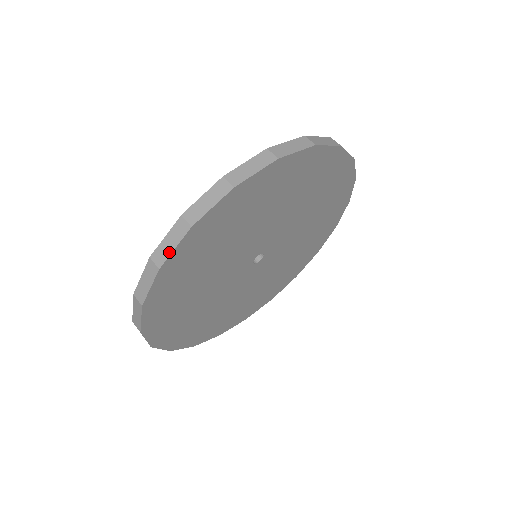
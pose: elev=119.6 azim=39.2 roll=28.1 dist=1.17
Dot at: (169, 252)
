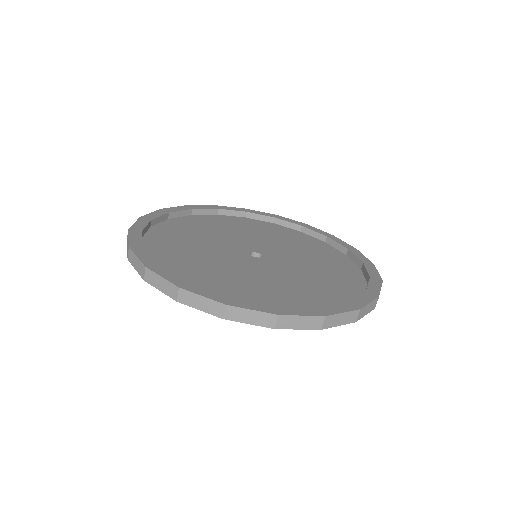
Dot at: (194, 306)
